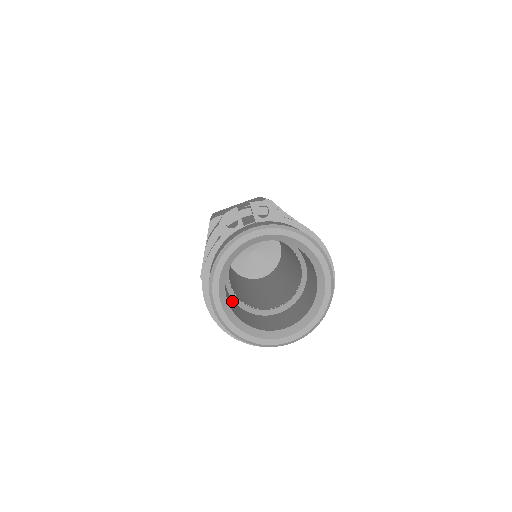
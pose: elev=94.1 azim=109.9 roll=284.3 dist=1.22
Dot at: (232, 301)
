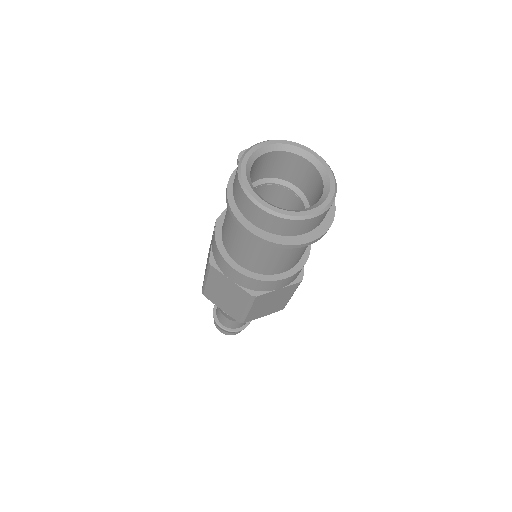
Dot at: occluded
